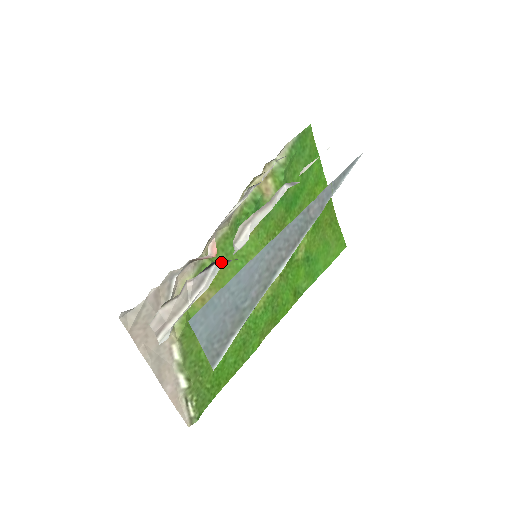
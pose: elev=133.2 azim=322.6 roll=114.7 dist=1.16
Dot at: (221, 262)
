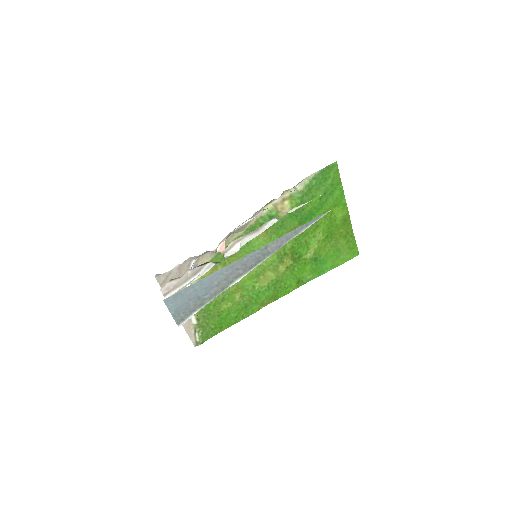
Dot at: (214, 262)
